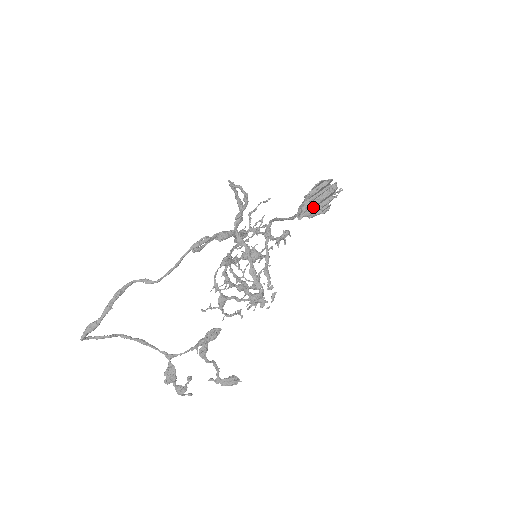
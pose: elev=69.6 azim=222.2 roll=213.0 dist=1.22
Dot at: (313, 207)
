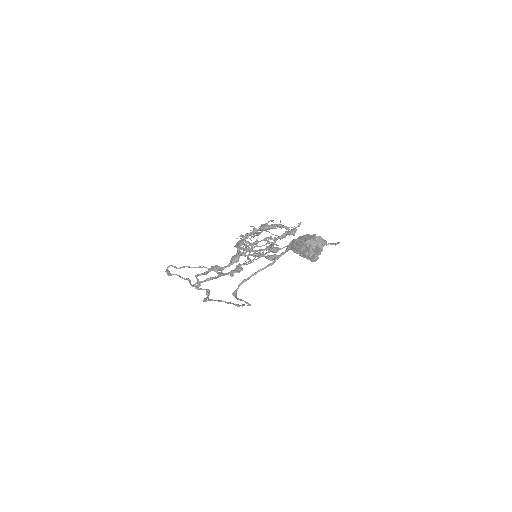
Dot at: occluded
